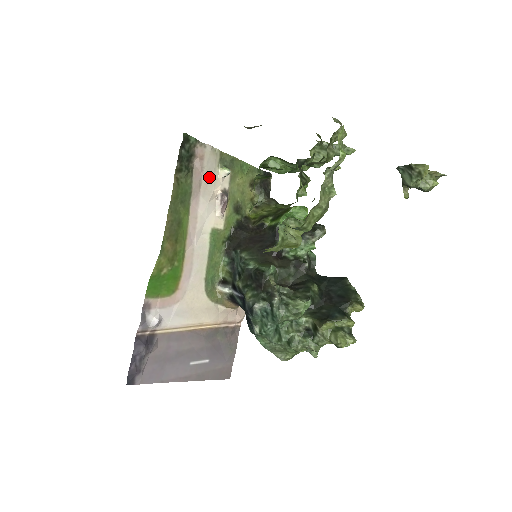
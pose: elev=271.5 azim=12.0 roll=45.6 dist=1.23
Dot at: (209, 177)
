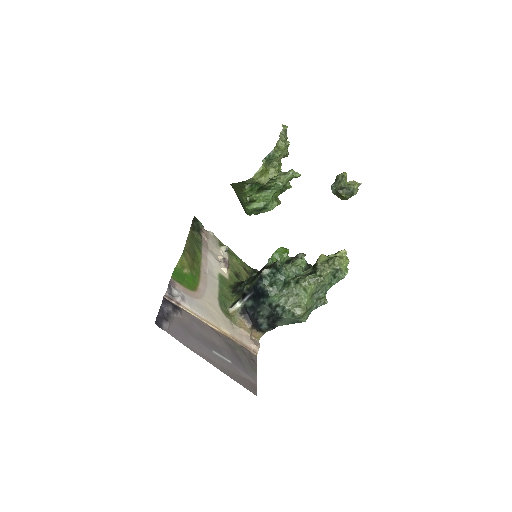
Dot at: (213, 246)
